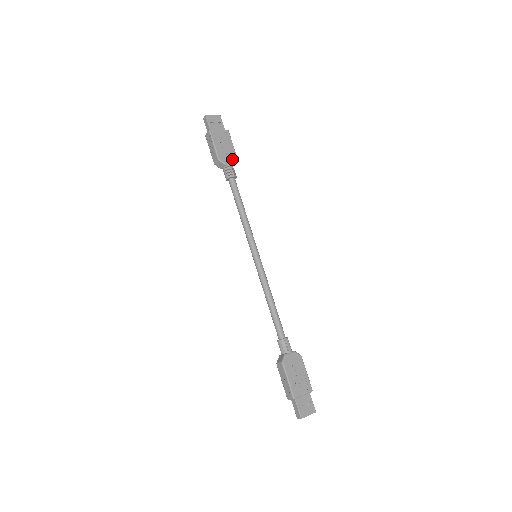
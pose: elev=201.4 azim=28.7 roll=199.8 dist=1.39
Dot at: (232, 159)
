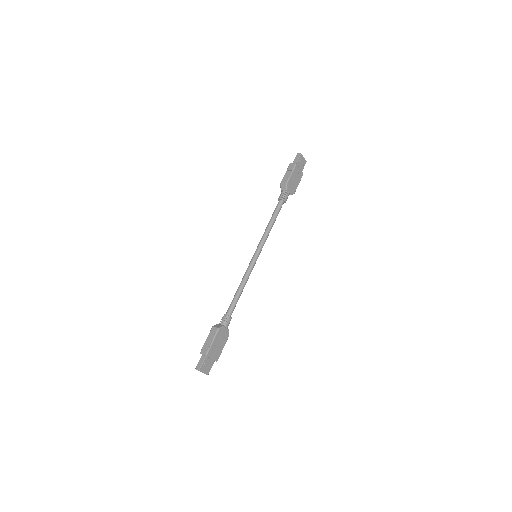
Dot at: (292, 191)
